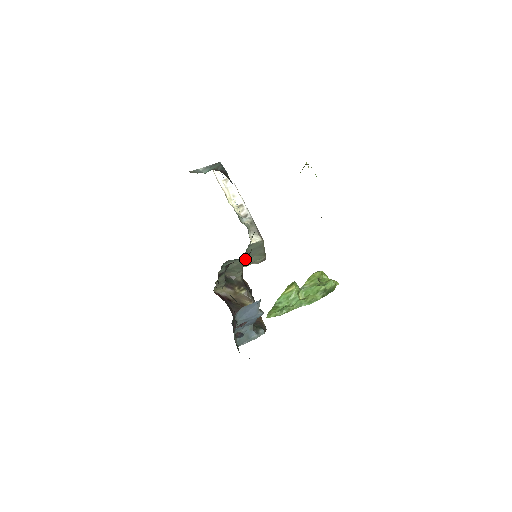
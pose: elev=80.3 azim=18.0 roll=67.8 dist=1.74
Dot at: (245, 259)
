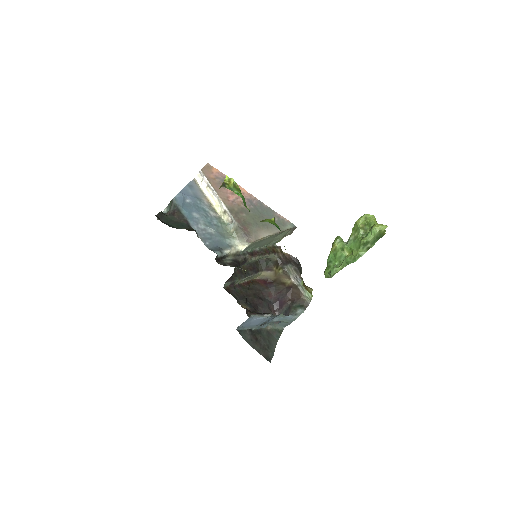
Dot at: (253, 257)
